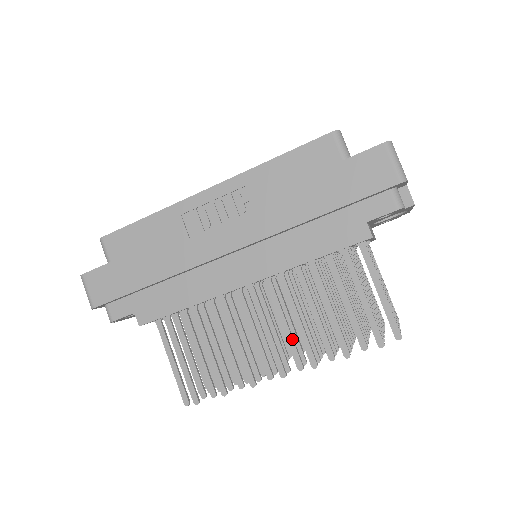
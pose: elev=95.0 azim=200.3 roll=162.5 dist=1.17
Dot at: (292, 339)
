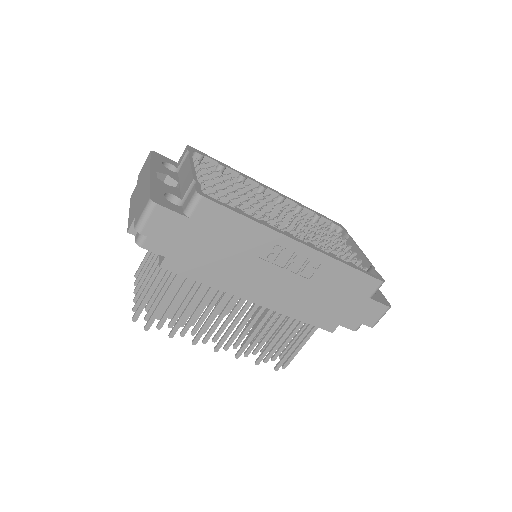
Dot at: (238, 334)
